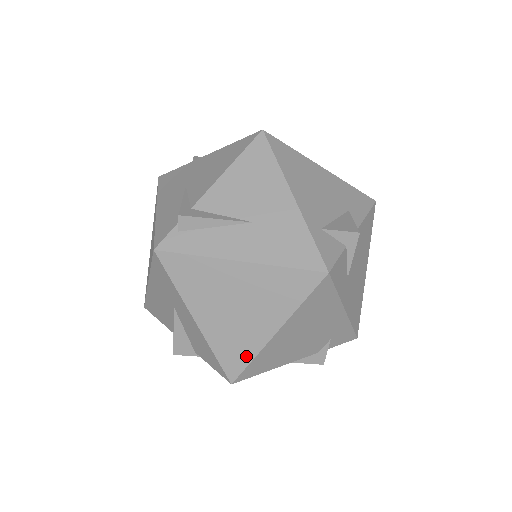
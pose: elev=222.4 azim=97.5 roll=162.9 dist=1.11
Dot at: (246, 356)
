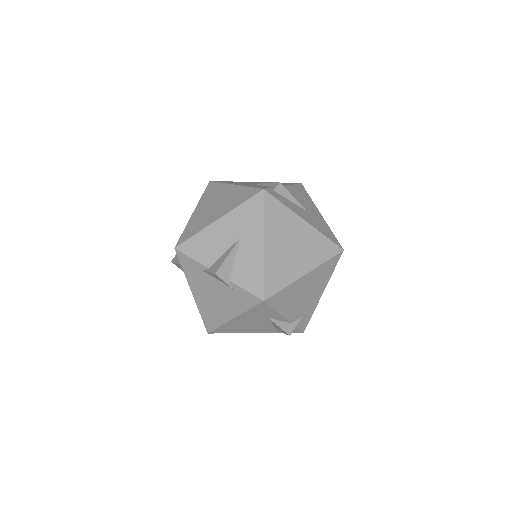
Dot at: (283, 283)
